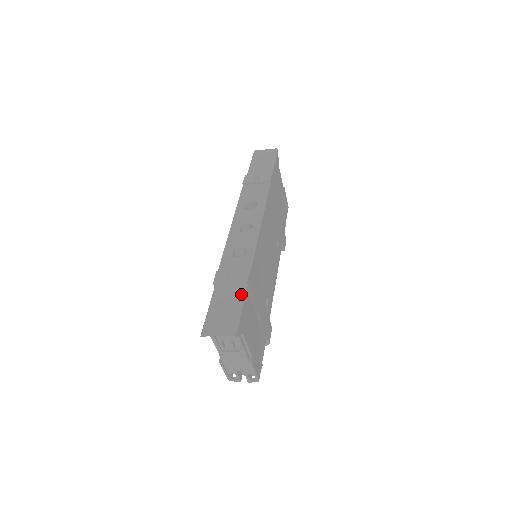
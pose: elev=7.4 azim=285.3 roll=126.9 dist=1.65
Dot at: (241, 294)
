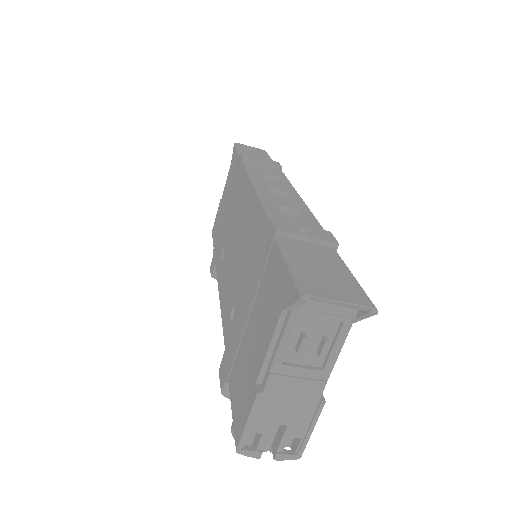
Dot at: (337, 256)
